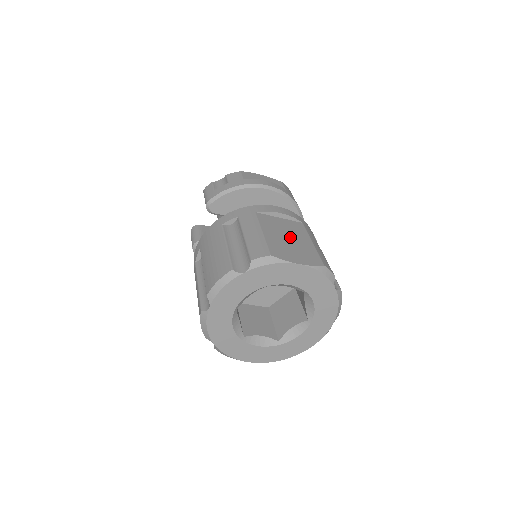
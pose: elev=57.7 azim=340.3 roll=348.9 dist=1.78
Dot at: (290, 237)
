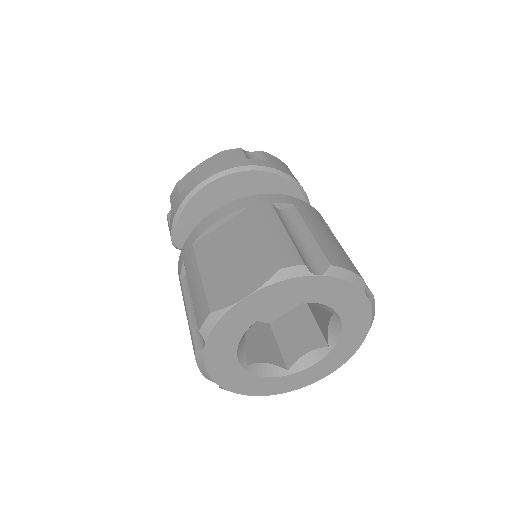
Dot at: (233, 253)
